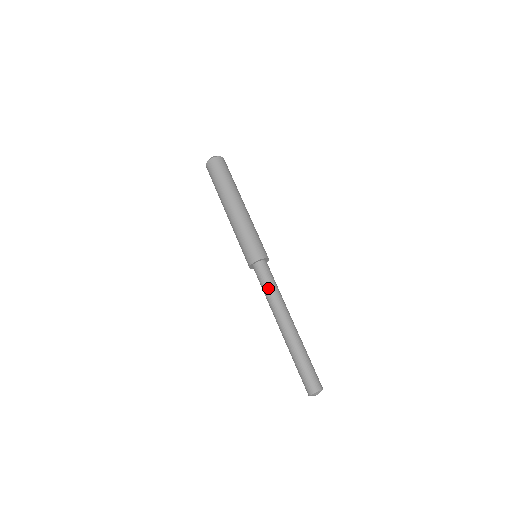
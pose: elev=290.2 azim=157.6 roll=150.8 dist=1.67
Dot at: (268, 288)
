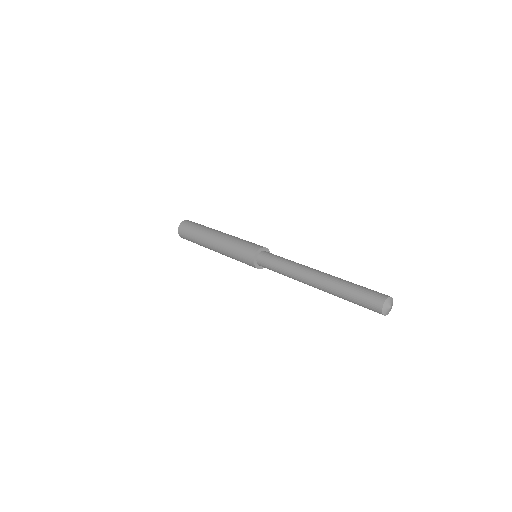
Dot at: (278, 267)
